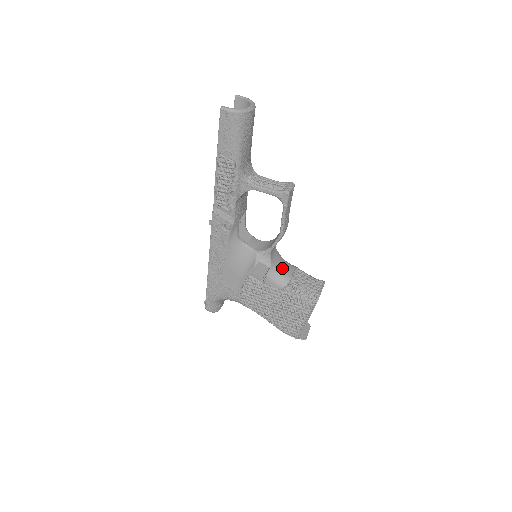
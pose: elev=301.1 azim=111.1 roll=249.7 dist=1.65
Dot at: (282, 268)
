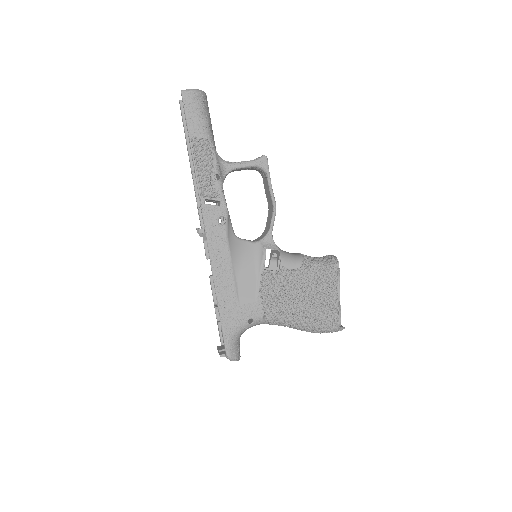
Dot at: (287, 252)
